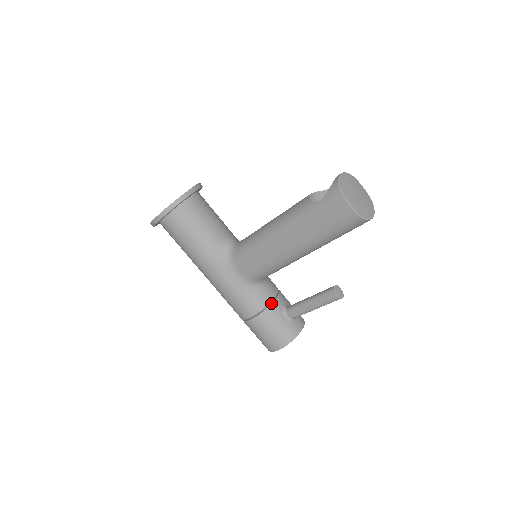
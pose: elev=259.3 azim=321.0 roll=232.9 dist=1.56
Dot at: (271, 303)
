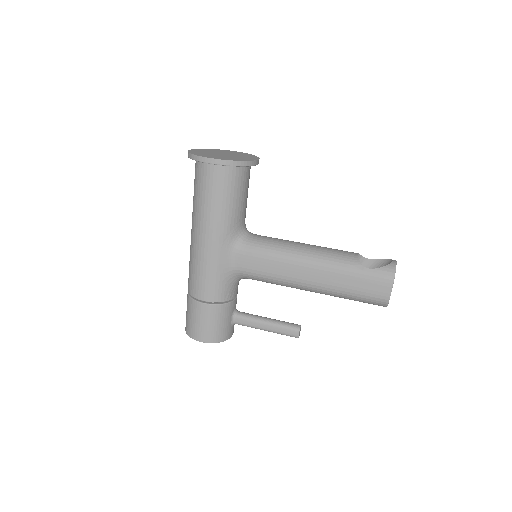
Dot at: (232, 301)
